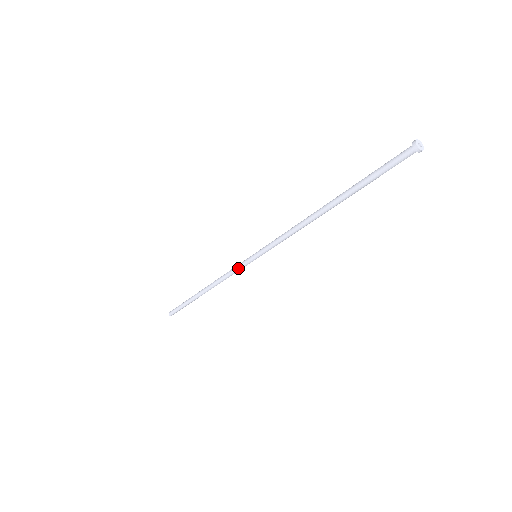
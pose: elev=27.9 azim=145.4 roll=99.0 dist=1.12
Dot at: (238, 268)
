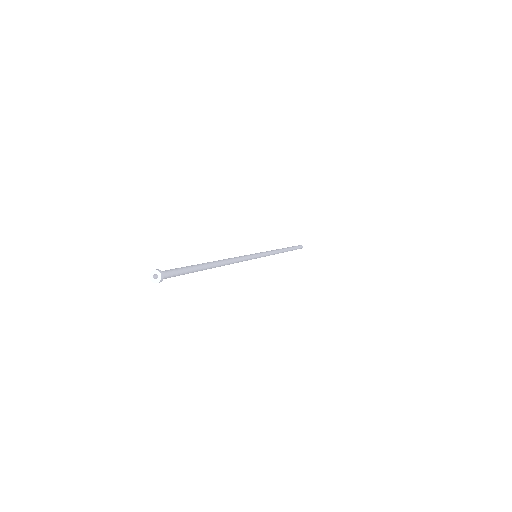
Dot at: occluded
